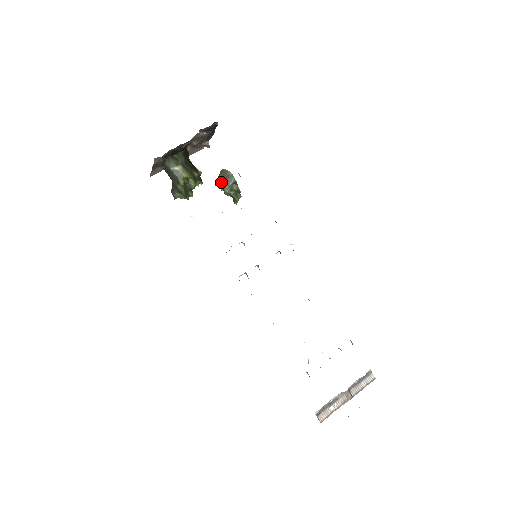
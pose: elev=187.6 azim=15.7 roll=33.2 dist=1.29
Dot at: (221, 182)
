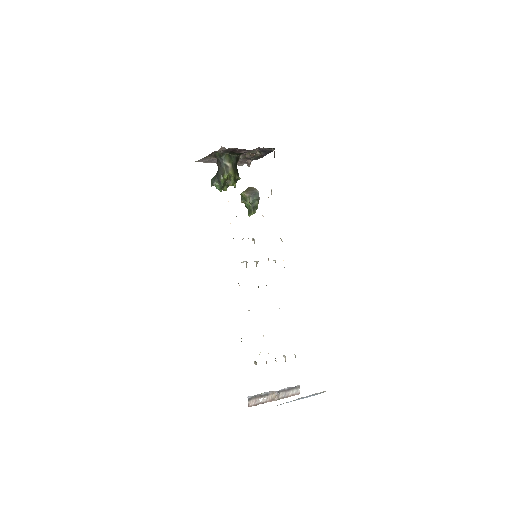
Dot at: (248, 194)
